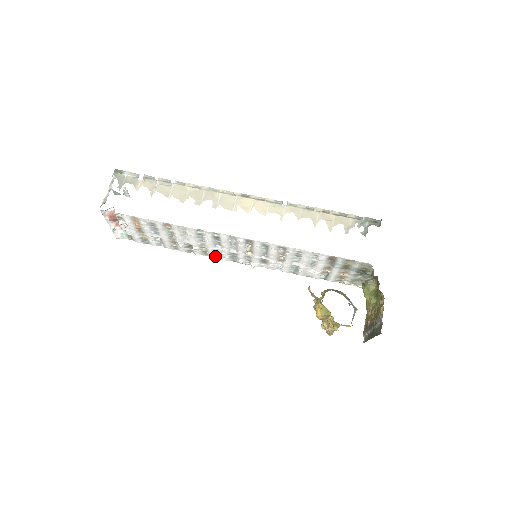
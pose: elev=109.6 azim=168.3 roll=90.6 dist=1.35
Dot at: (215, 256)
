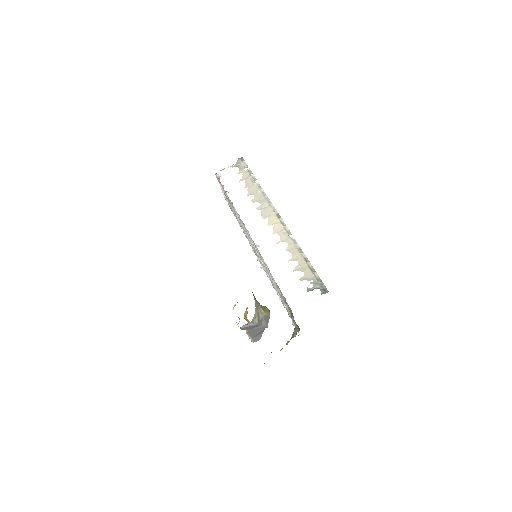
Dot at: (251, 245)
